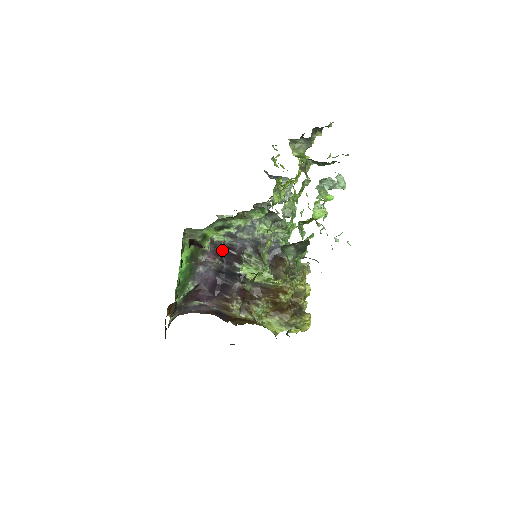
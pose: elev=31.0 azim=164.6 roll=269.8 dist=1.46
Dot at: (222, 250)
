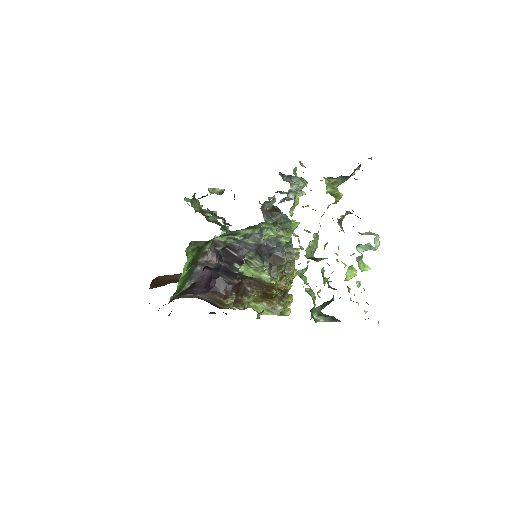
Dot at: (222, 249)
